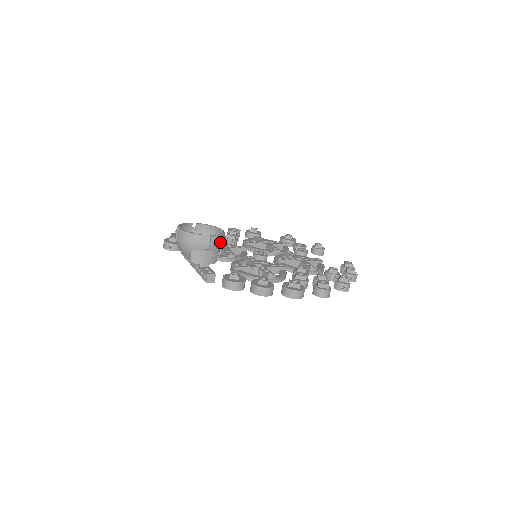
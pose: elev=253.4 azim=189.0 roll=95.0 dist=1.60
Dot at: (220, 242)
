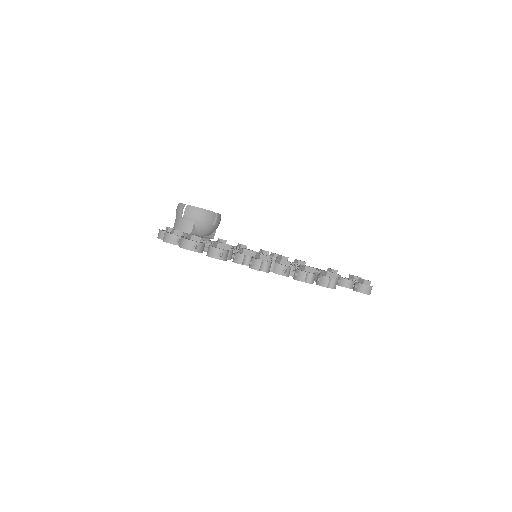
Dot at: (196, 214)
